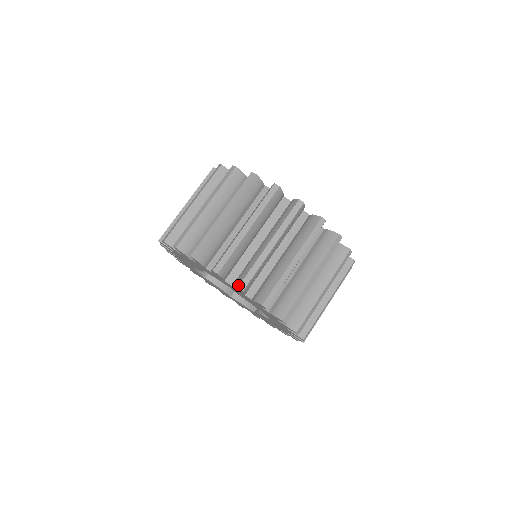
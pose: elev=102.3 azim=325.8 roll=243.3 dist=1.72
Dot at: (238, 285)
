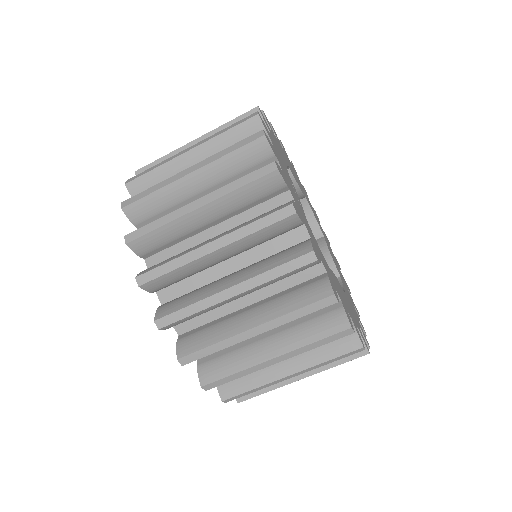
Dot at: (203, 384)
